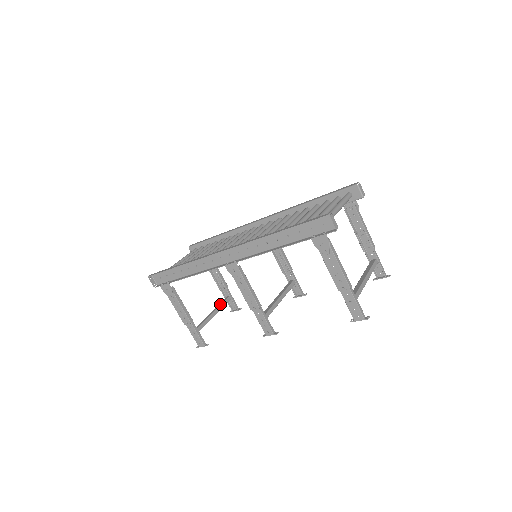
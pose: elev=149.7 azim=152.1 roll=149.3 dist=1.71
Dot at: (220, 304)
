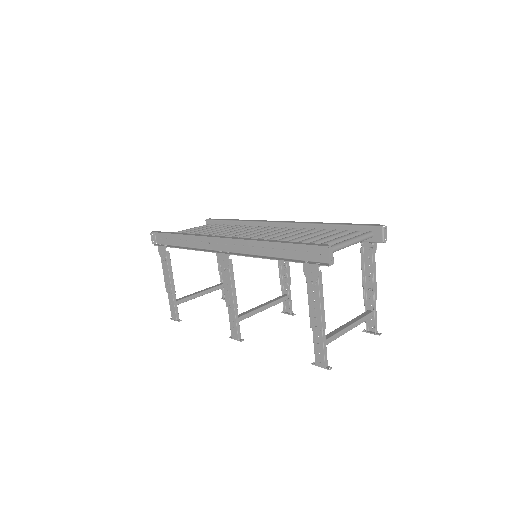
Dot at: (212, 287)
